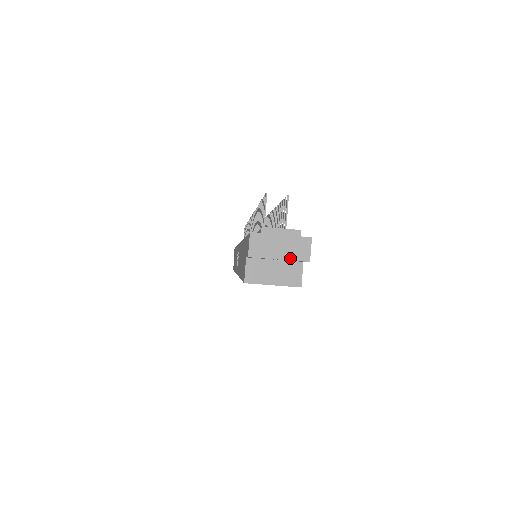
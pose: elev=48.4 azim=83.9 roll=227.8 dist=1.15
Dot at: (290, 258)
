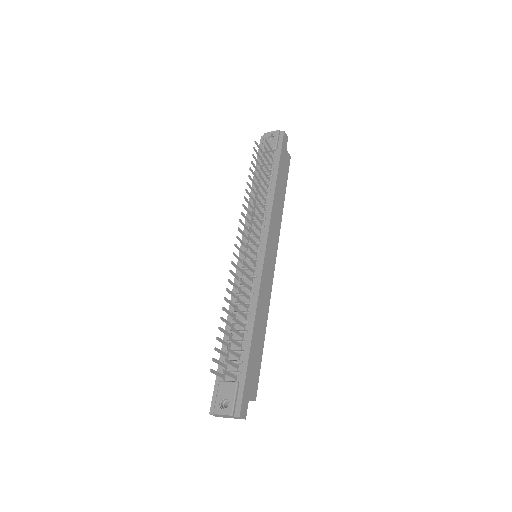
Dot at: (235, 418)
